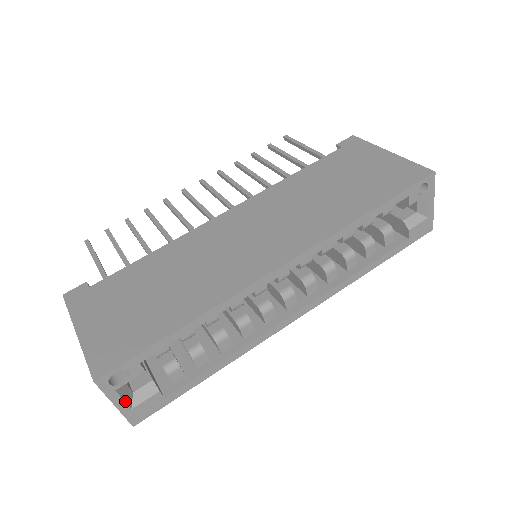
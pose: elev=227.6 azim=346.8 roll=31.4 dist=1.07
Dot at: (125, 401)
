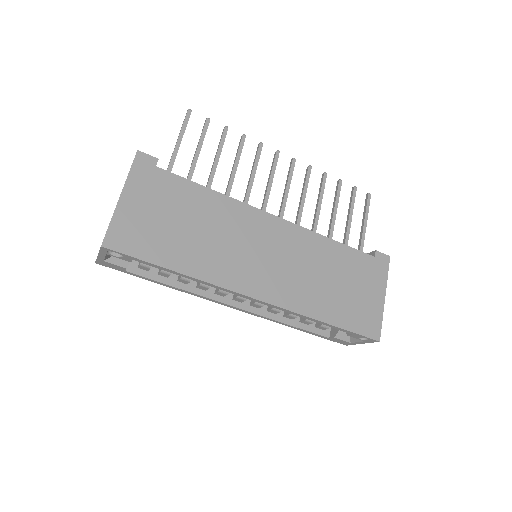
Dot at: (105, 258)
